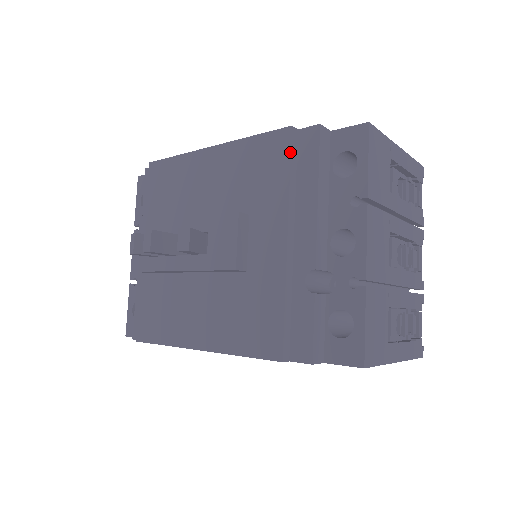
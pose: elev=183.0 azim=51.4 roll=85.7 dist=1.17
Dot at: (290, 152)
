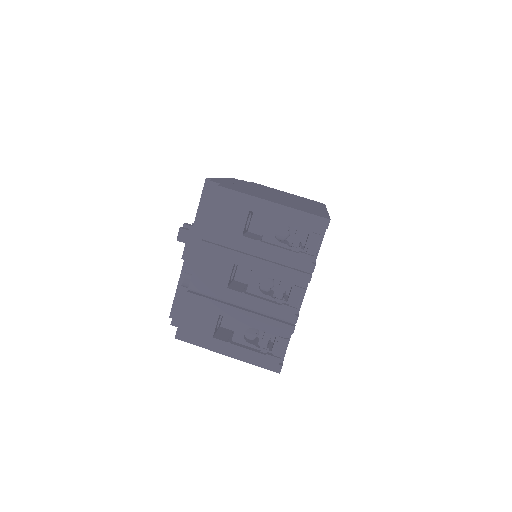
Dot at: (201, 195)
